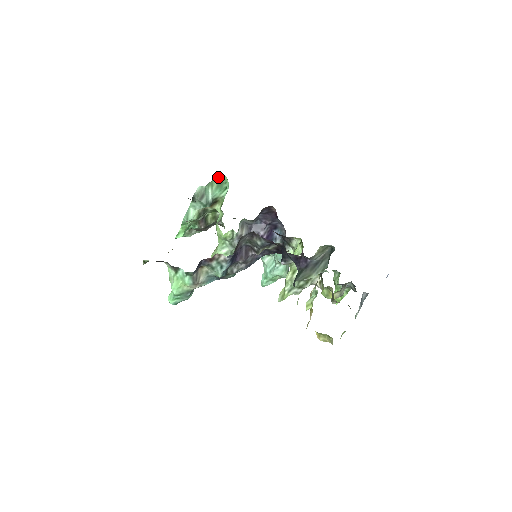
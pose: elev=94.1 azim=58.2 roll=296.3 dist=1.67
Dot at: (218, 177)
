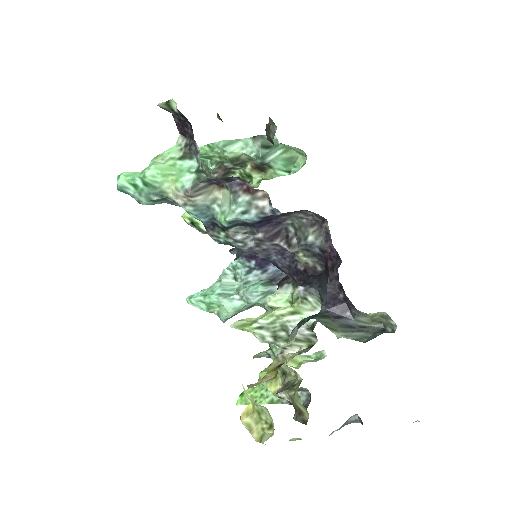
Dot at: (298, 153)
